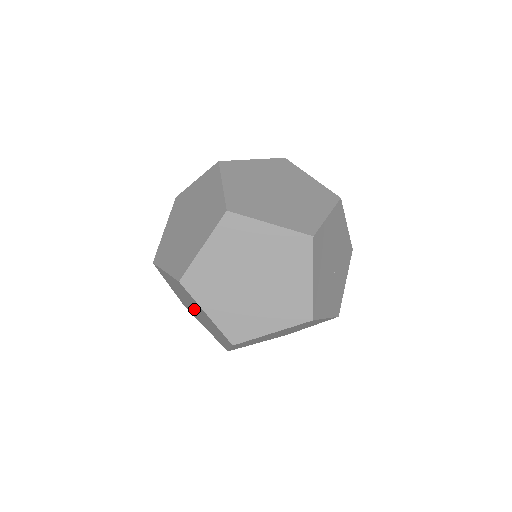
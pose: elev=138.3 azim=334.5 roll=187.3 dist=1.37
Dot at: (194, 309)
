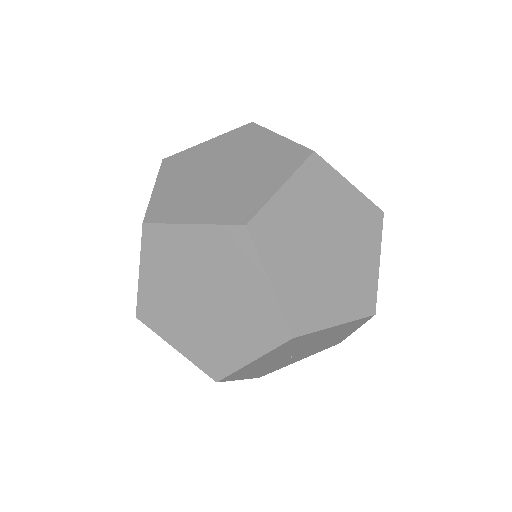
Dot at: occluded
